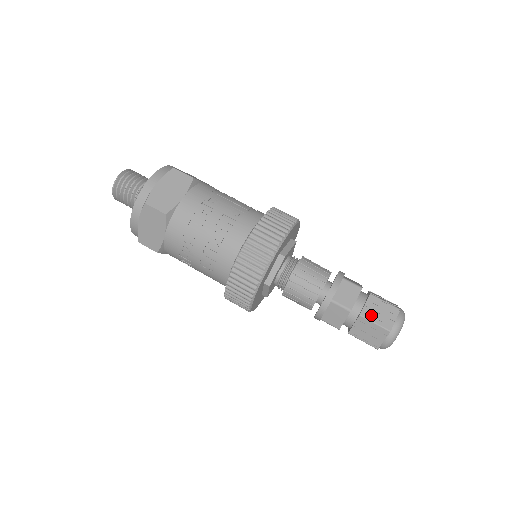
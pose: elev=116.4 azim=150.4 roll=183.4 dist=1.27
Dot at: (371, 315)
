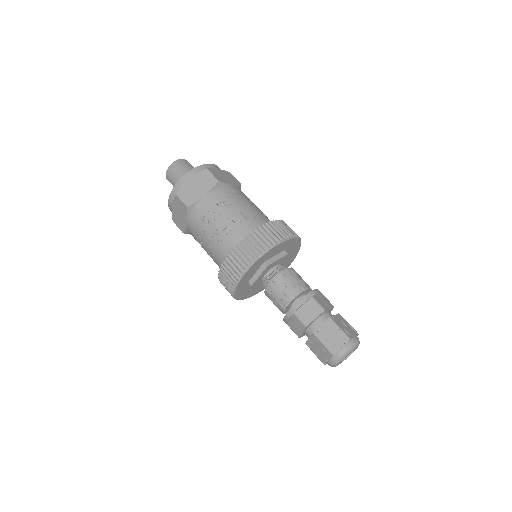
Dot at: (322, 336)
